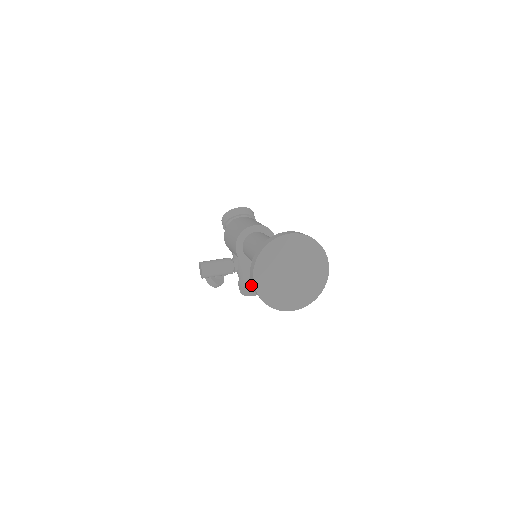
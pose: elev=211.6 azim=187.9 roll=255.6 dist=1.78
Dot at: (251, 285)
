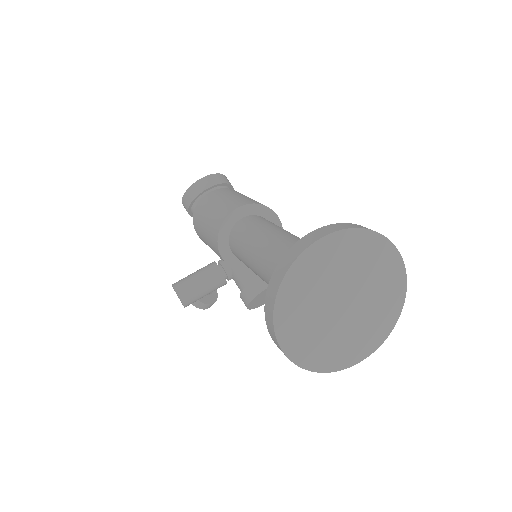
Dot at: (261, 295)
